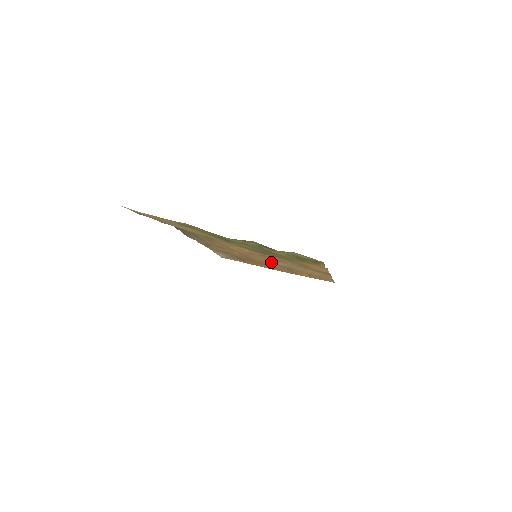
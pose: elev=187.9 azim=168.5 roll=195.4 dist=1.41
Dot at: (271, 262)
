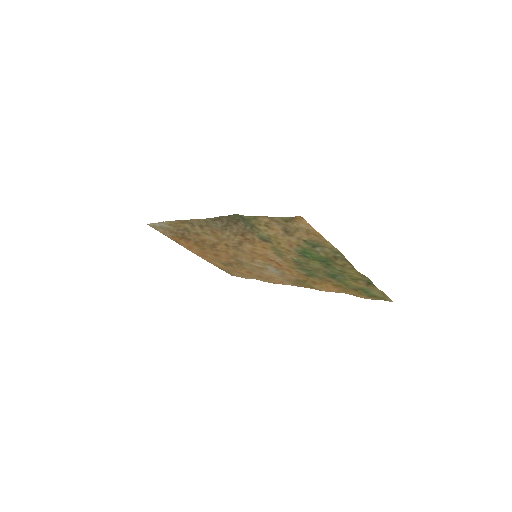
Dot at: (247, 259)
